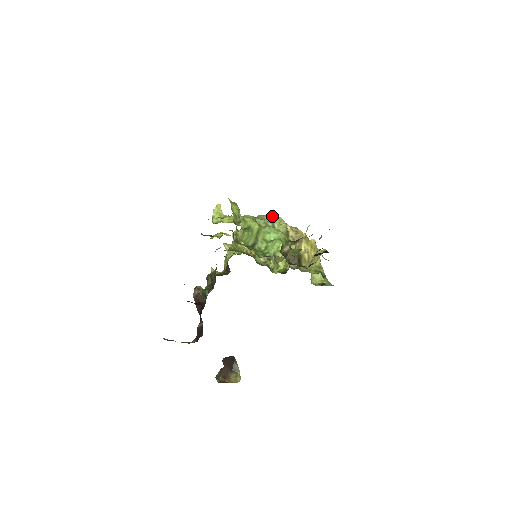
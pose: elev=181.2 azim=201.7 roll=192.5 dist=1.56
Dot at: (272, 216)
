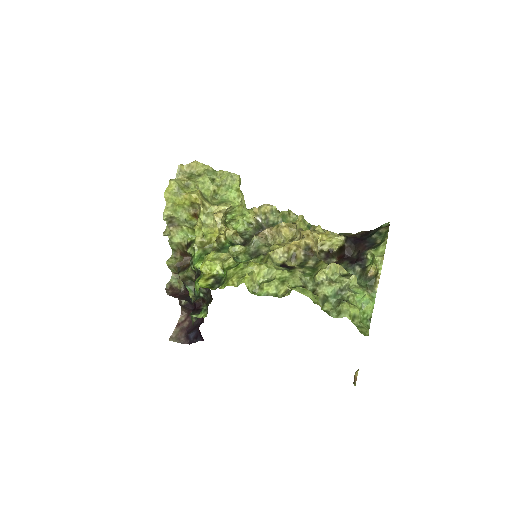
Dot at: (329, 269)
